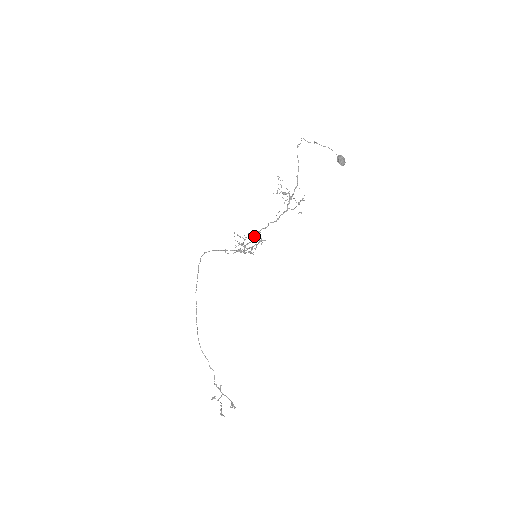
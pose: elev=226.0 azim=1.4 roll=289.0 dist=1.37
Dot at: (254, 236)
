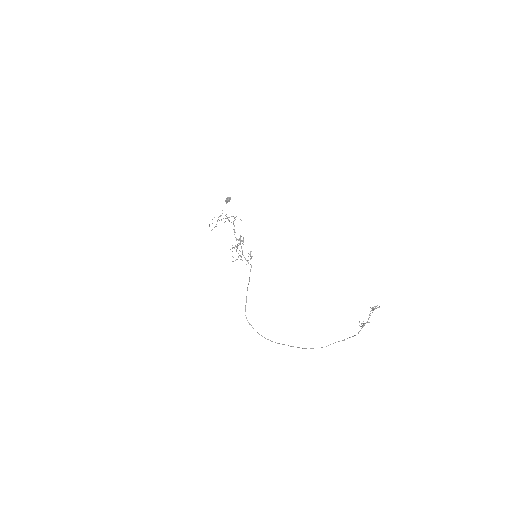
Dot at: occluded
